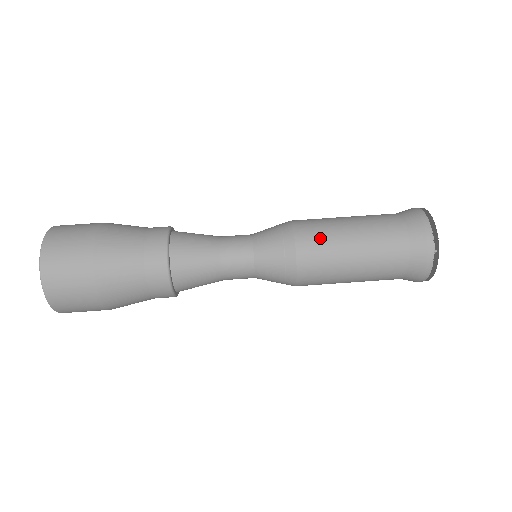
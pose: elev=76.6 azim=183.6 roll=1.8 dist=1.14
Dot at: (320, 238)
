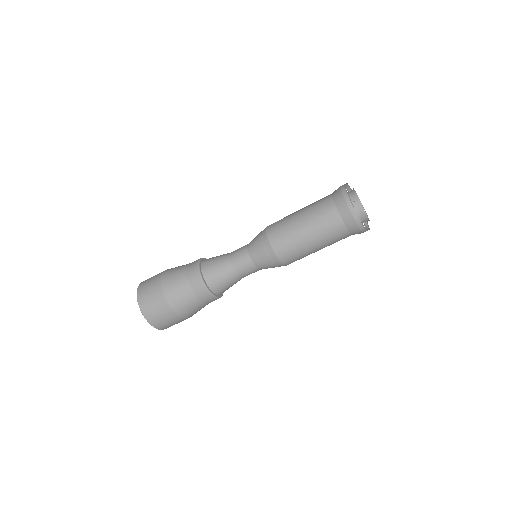
Dot at: (280, 223)
